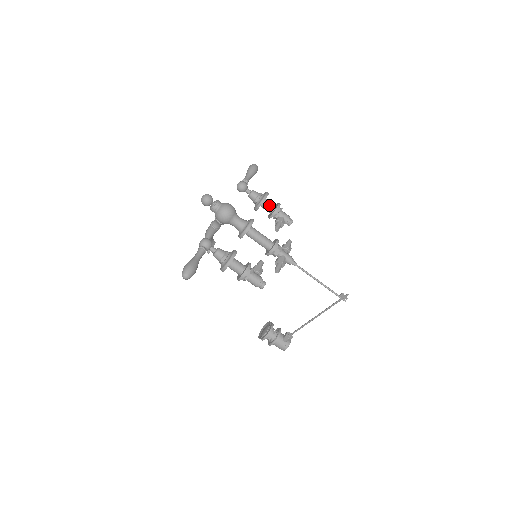
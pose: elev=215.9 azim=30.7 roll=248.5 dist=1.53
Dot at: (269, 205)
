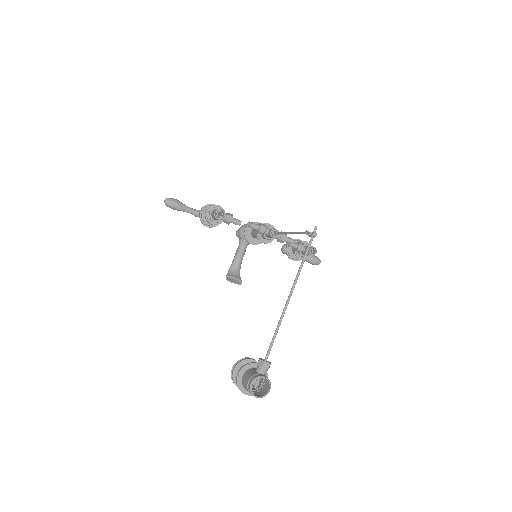
Dot at: occluded
